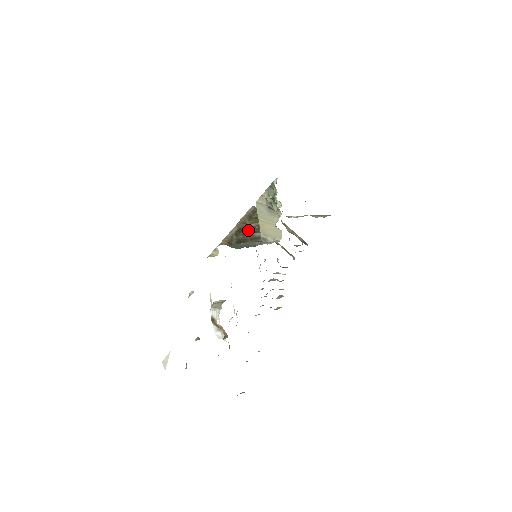
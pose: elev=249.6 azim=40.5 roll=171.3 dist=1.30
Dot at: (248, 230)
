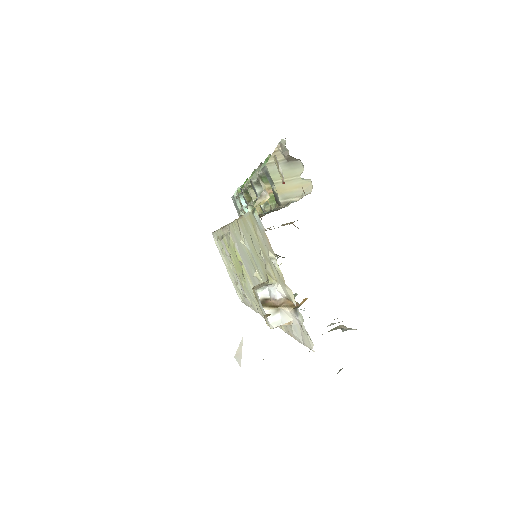
Dot at: occluded
